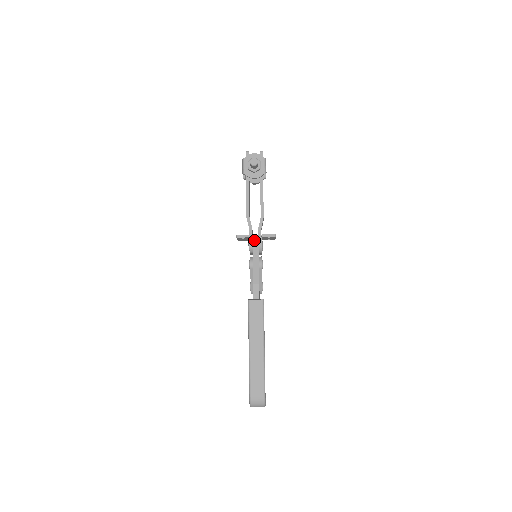
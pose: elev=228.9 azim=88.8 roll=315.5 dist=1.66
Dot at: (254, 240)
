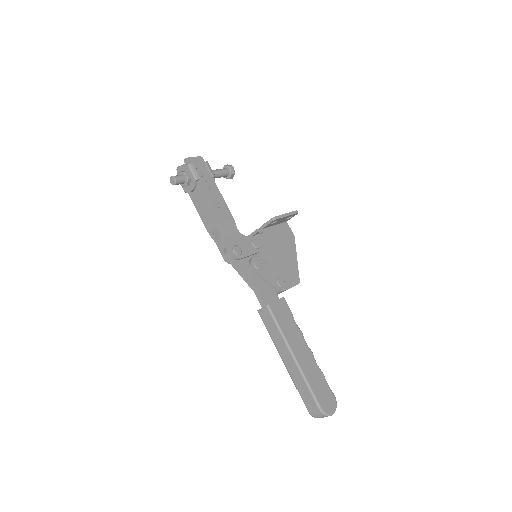
Dot at: (224, 251)
